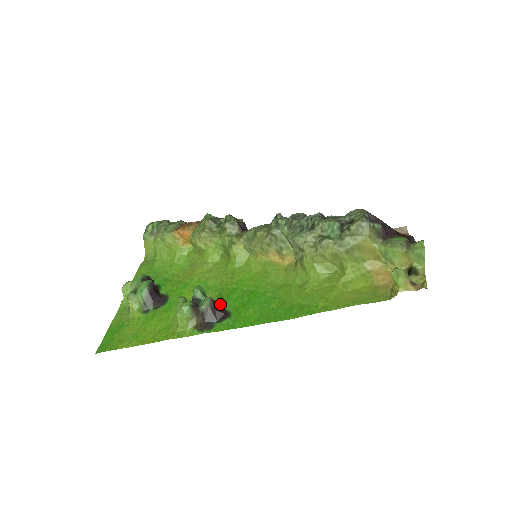
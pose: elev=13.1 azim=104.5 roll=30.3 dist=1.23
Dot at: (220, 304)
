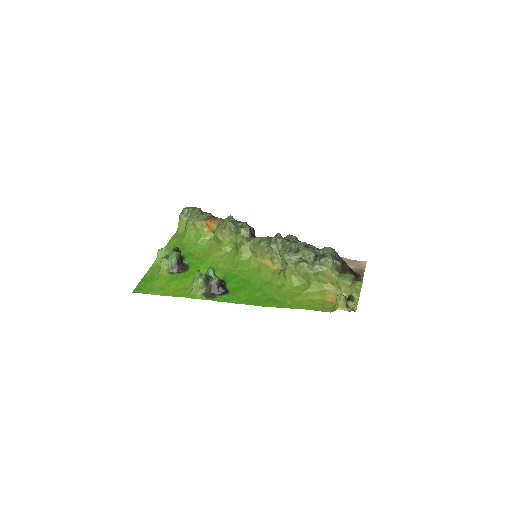
Dot at: (224, 283)
